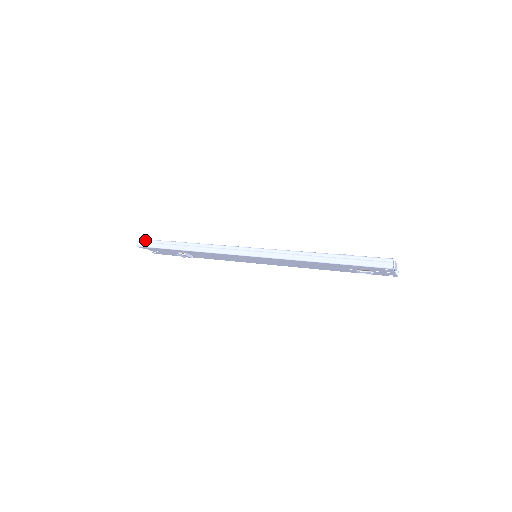
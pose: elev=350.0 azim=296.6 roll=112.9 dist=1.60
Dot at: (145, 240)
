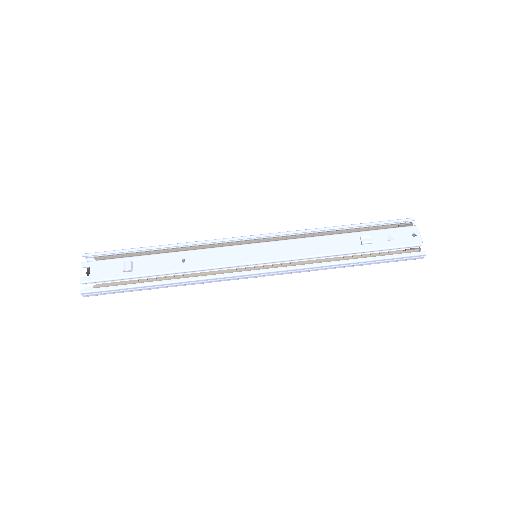
Dot at: (94, 293)
